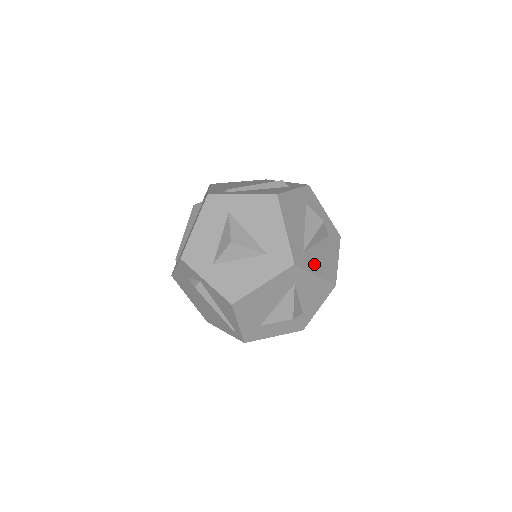
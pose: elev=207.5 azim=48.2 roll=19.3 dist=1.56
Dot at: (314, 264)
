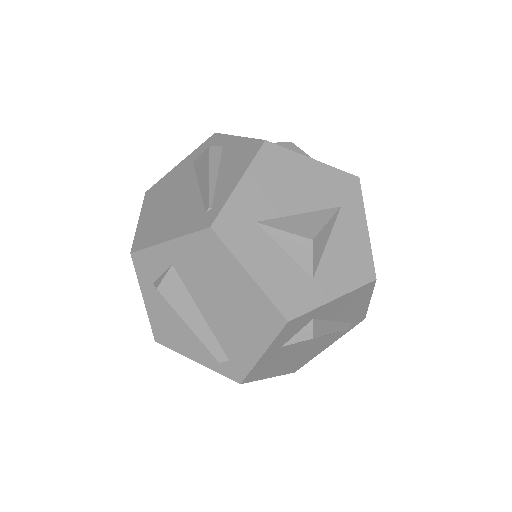
Dot at: occluded
